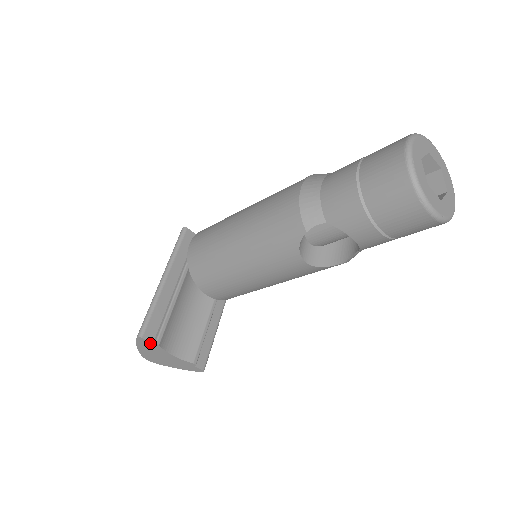
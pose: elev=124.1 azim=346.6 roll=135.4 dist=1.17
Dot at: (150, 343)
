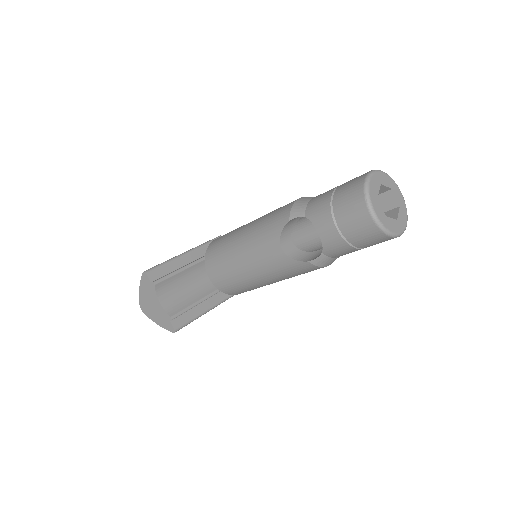
Dot at: (149, 282)
